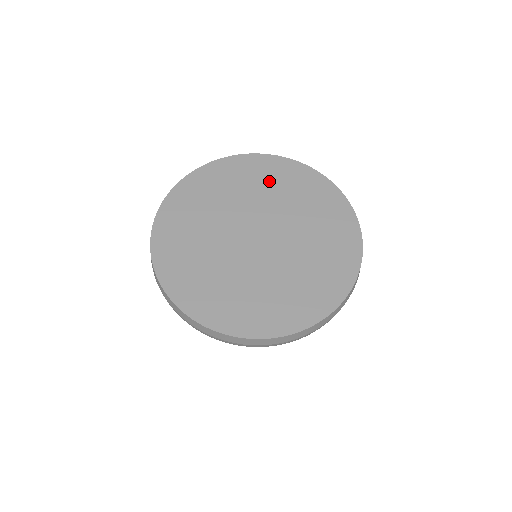
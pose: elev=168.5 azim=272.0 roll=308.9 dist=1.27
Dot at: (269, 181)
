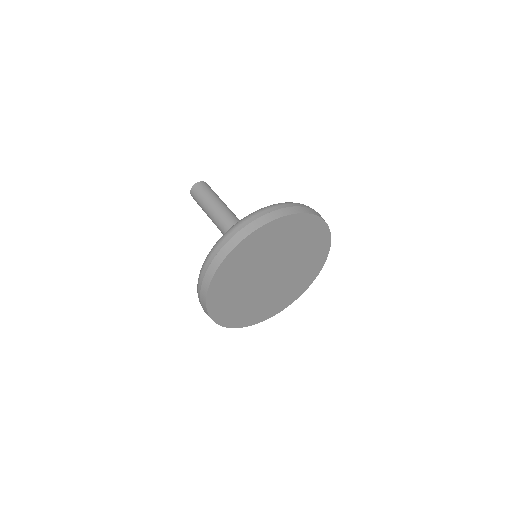
Dot at: (282, 238)
